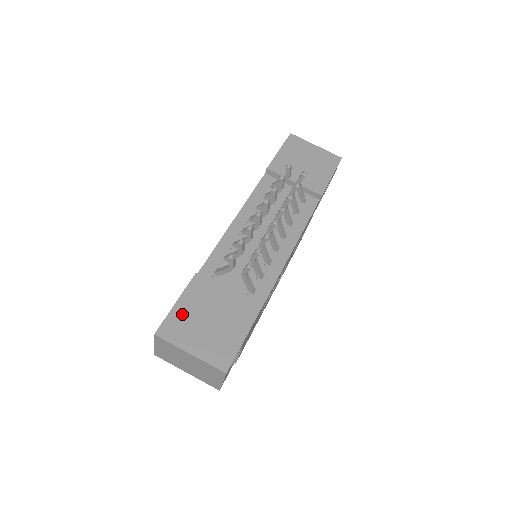
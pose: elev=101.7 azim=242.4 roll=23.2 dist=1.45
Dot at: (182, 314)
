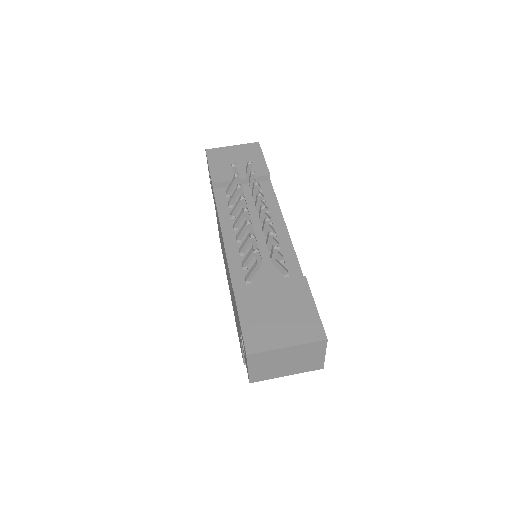
Dot at: (253, 325)
